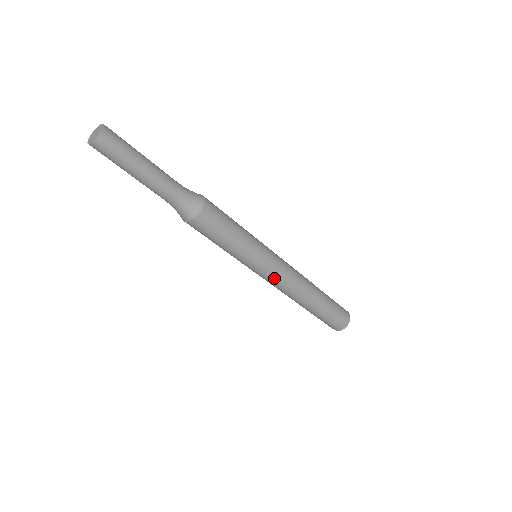
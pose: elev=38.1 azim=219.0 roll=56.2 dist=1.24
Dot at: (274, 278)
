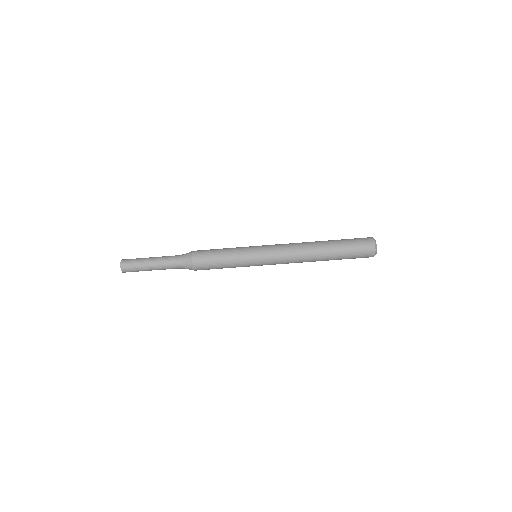
Dot at: (275, 256)
